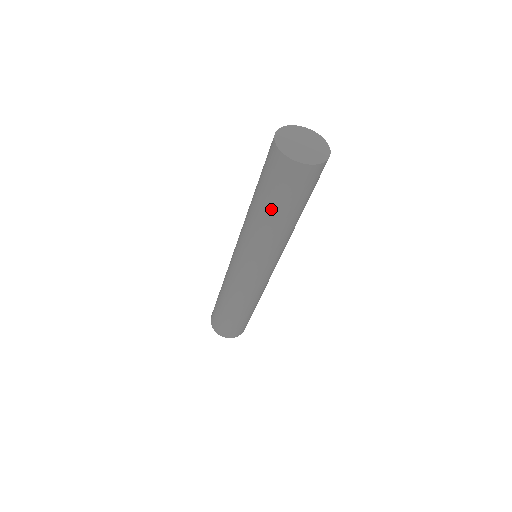
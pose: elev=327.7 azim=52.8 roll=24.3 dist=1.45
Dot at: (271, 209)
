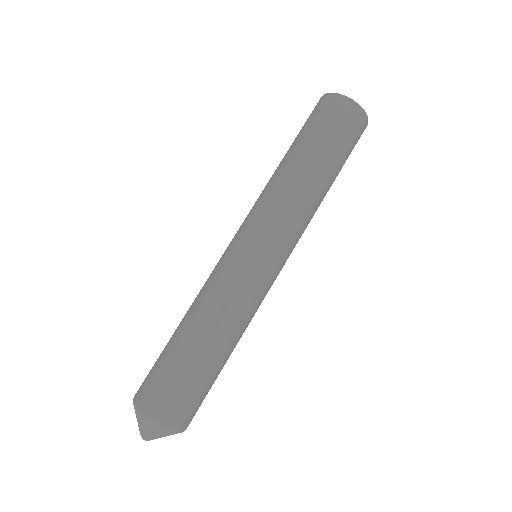
Dot at: (315, 153)
